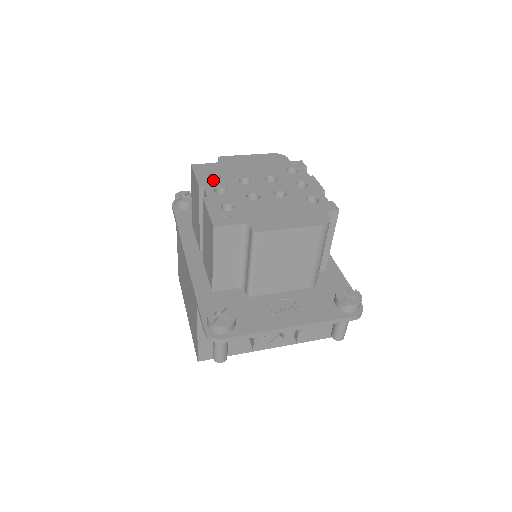
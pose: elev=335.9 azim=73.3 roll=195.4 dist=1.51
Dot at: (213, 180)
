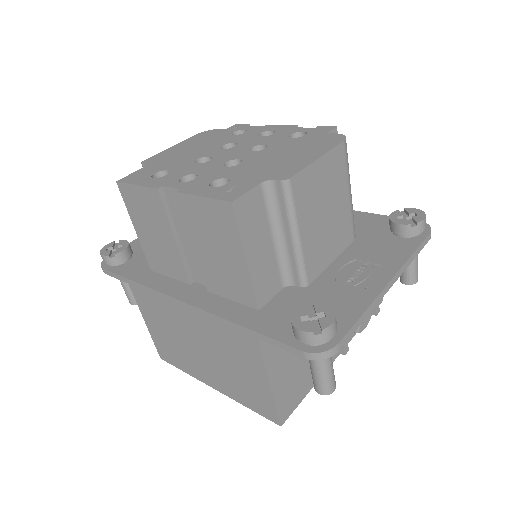
Dot at: (164, 176)
